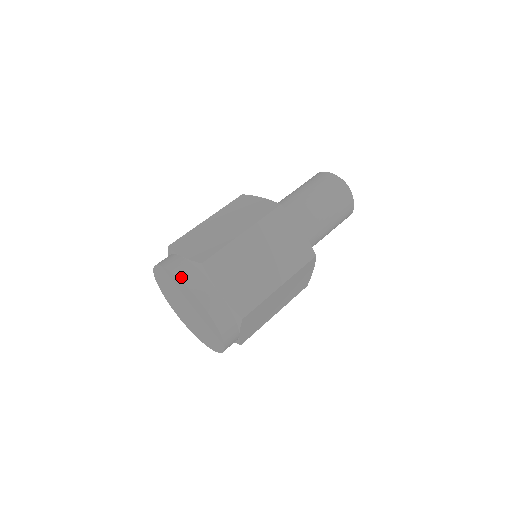
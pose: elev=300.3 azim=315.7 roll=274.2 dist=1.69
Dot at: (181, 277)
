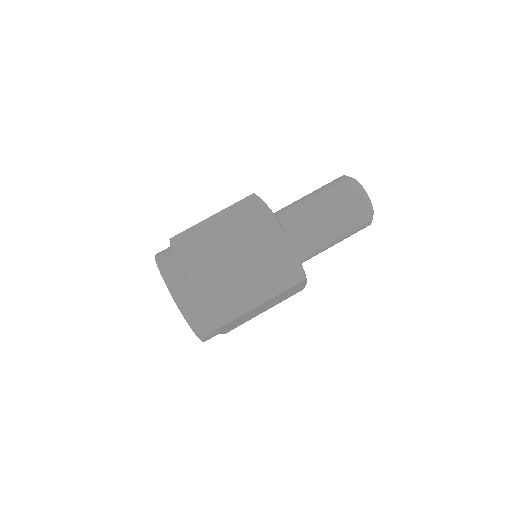
Dot at: occluded
